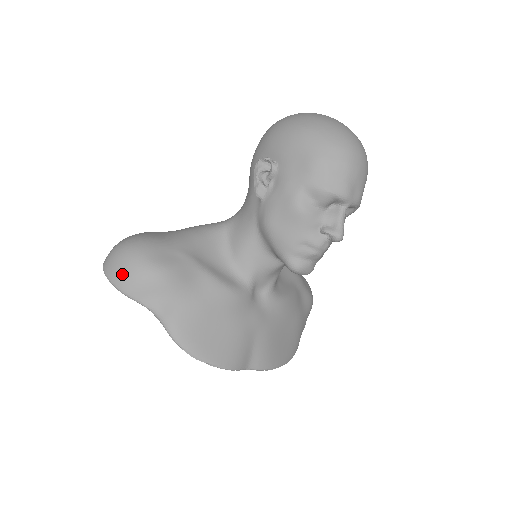
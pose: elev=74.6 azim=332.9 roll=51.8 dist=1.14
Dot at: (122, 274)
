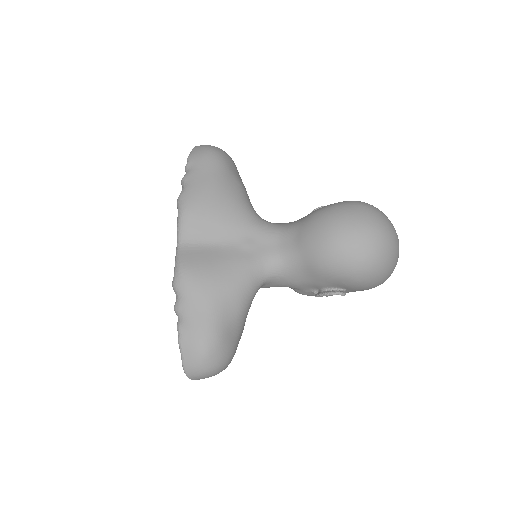
Dot at: occluded
